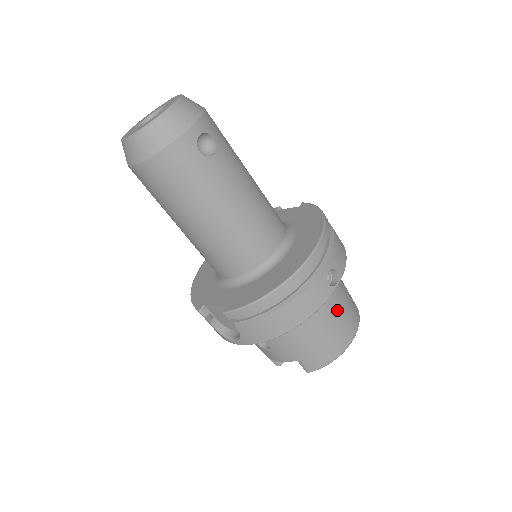
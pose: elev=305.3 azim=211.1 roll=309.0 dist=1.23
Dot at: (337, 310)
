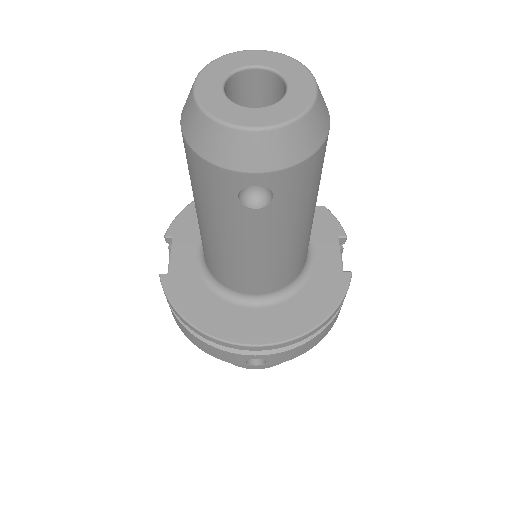
Dot at: occluded
